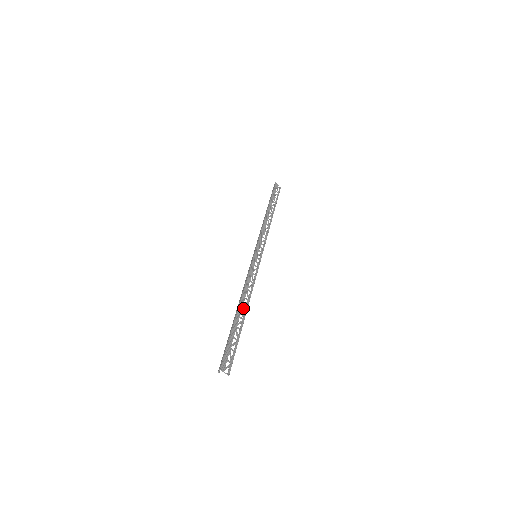
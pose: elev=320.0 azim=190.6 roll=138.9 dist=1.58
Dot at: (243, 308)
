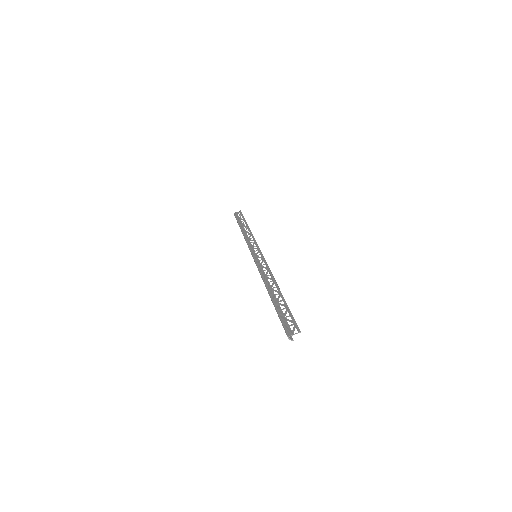
Dot at: (273, 288)
